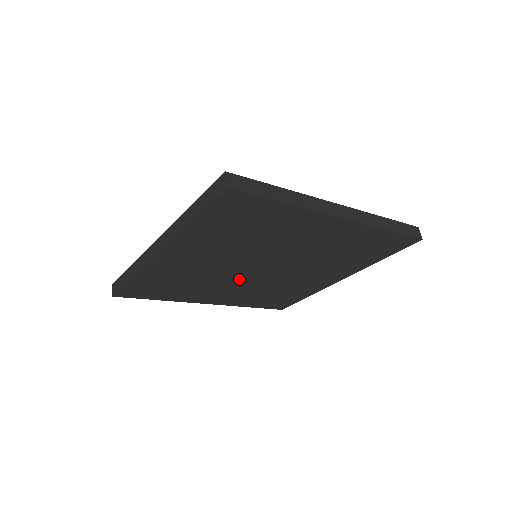
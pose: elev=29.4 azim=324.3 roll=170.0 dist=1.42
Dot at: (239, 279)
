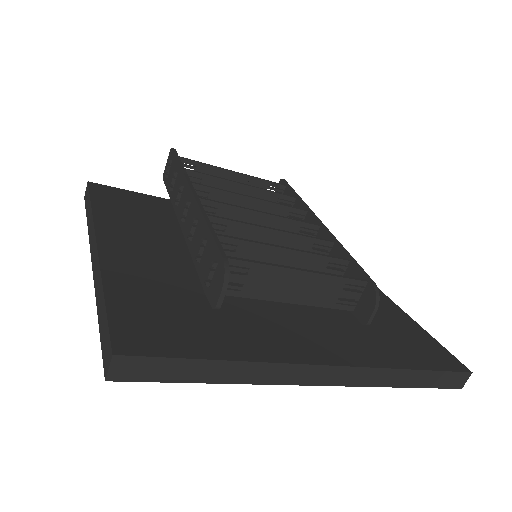
Dot at: occluded
